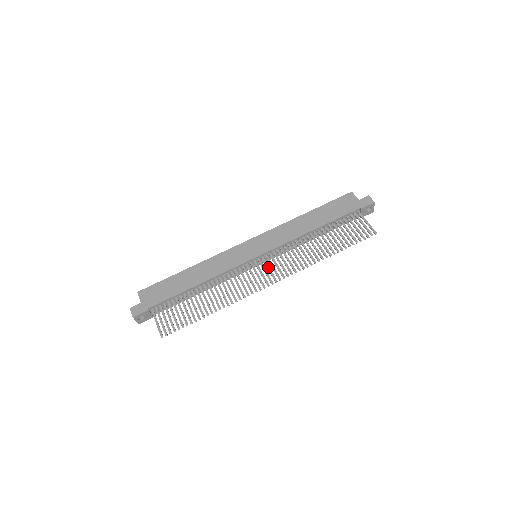
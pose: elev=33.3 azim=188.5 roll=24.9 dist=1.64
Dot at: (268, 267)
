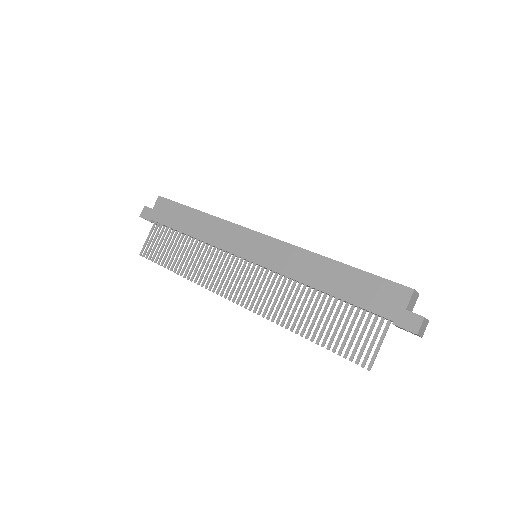
Dot at: (247, 281)
